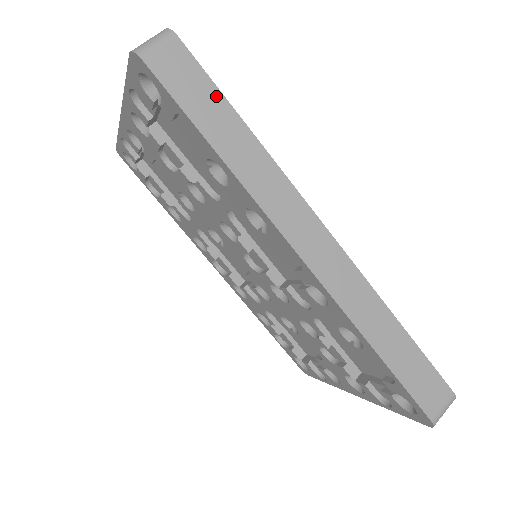
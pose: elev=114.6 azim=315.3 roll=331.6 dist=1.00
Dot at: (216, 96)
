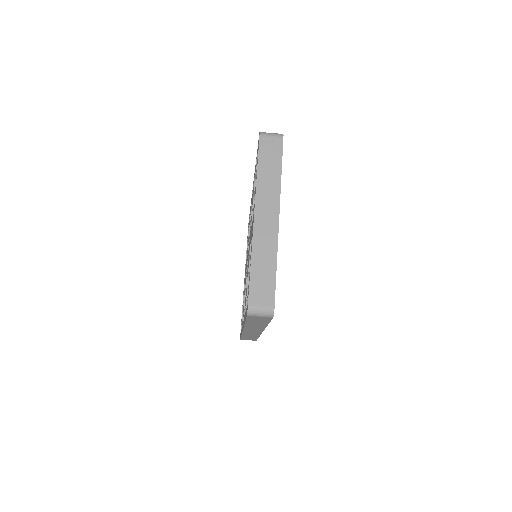
Dot at: (266, 322)
